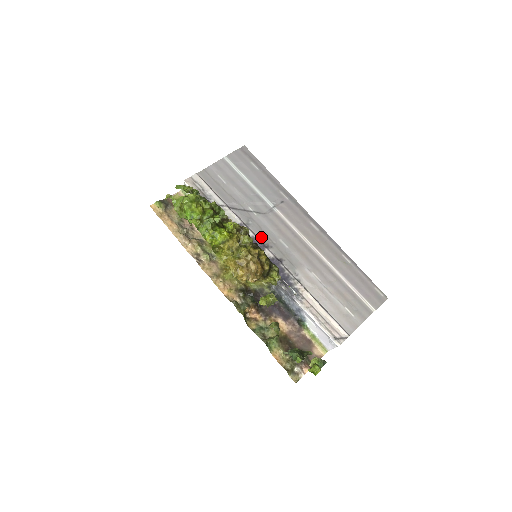
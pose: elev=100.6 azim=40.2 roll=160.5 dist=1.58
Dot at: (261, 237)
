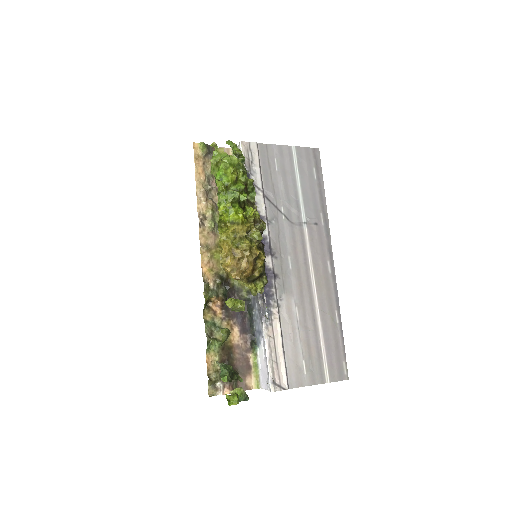
Dot at: (273, 242)
